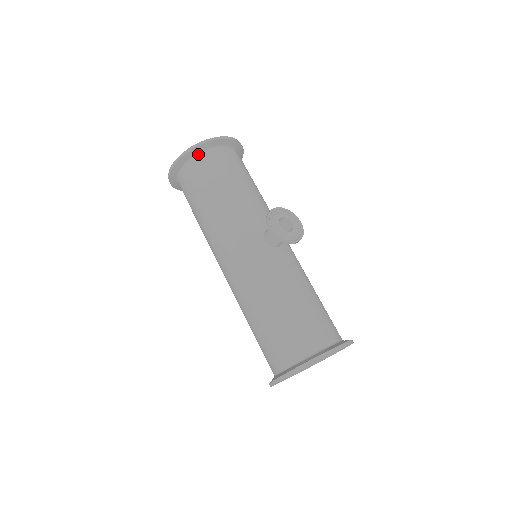
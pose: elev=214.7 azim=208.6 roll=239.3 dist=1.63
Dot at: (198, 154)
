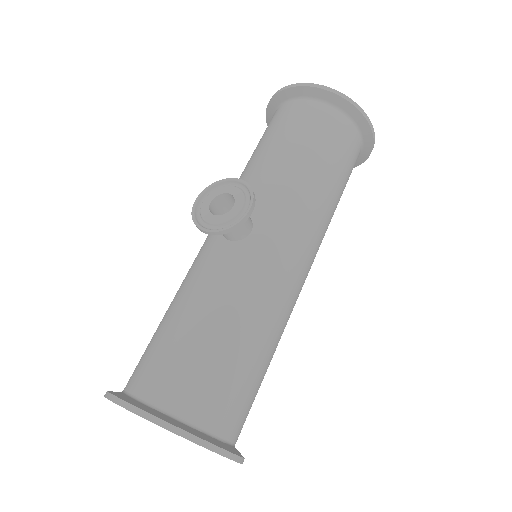
Dot at: (277, 108)
